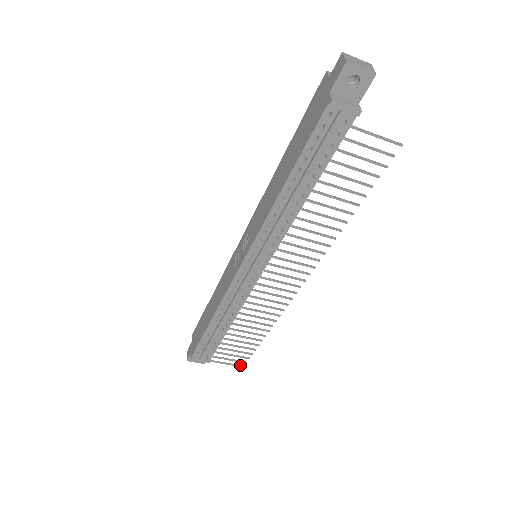
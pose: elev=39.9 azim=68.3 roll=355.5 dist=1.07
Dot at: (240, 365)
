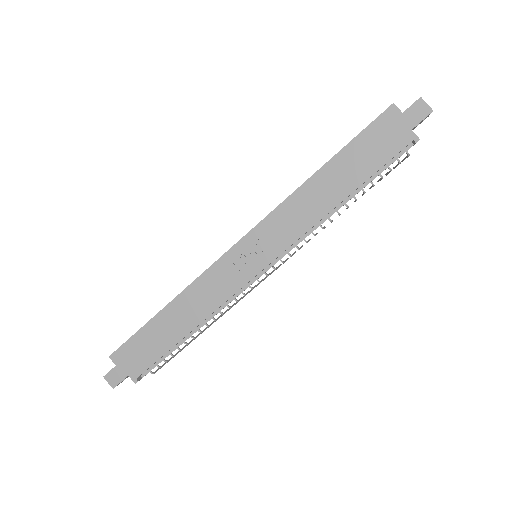
Dot at: occluded
